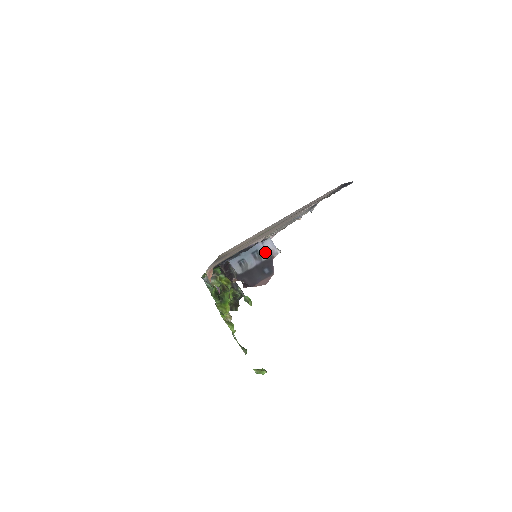
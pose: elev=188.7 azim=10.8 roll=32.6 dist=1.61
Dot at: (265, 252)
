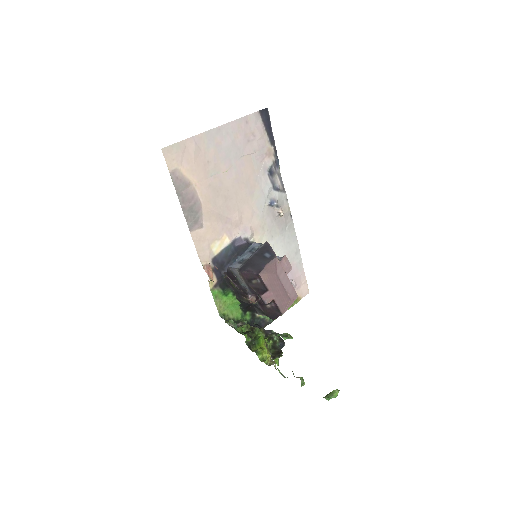
Dot at: (261, 245)
